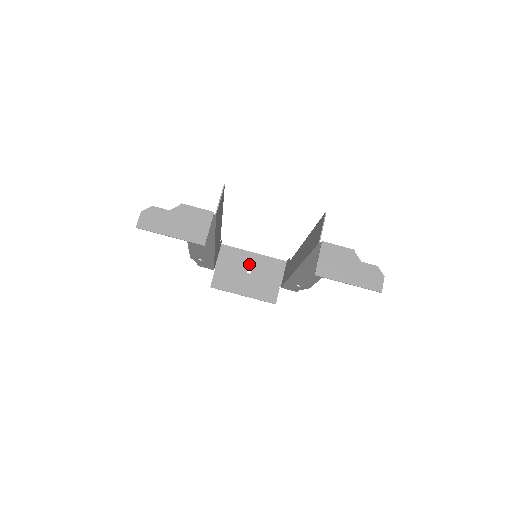
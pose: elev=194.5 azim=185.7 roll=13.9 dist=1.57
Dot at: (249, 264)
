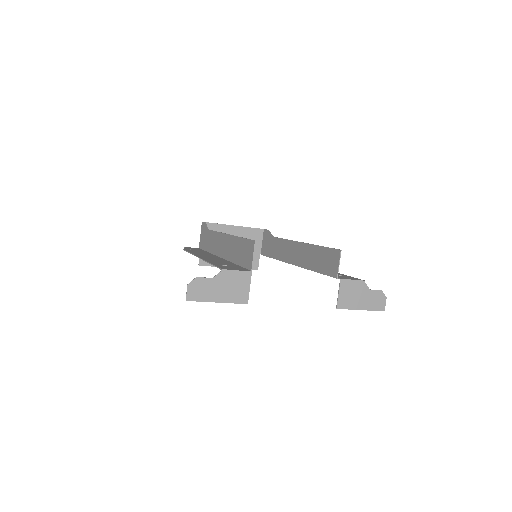
Dot at: occluded
